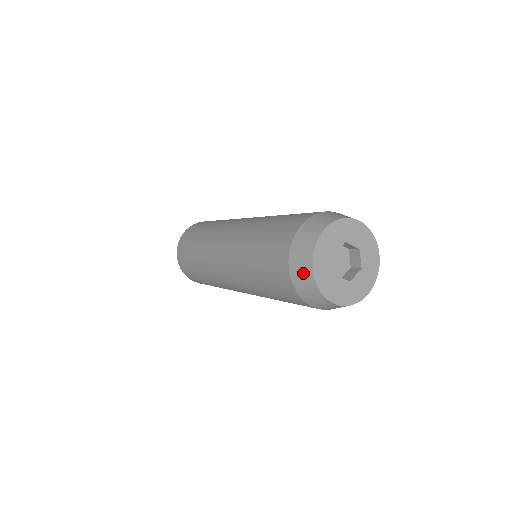
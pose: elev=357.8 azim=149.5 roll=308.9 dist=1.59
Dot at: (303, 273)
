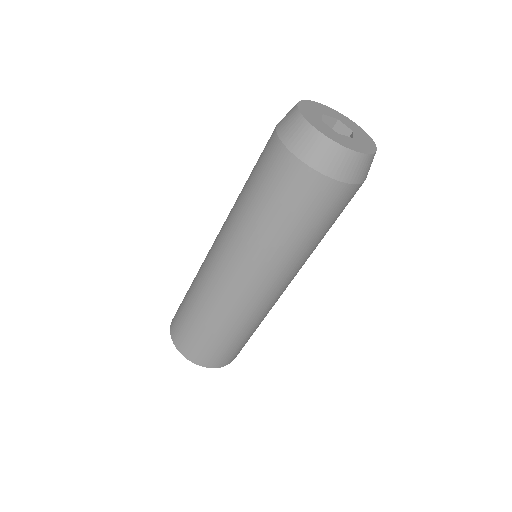
Dot at: (309, 142)
